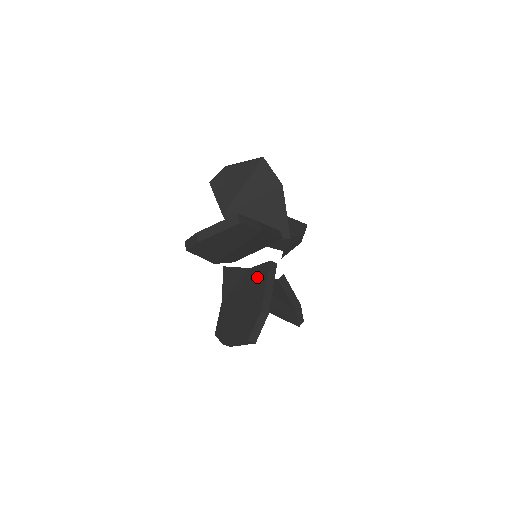
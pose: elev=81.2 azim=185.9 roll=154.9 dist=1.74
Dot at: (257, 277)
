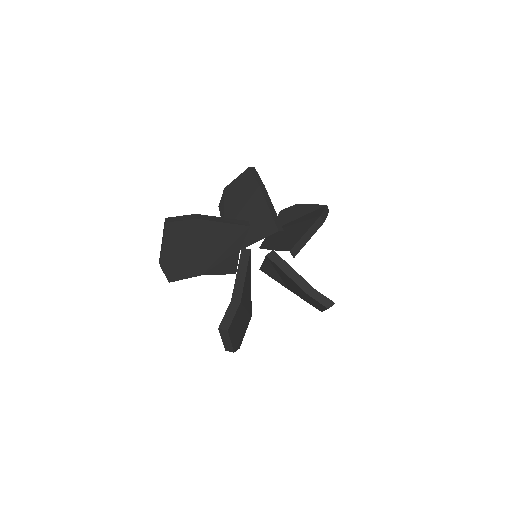
Dot at: occluded
